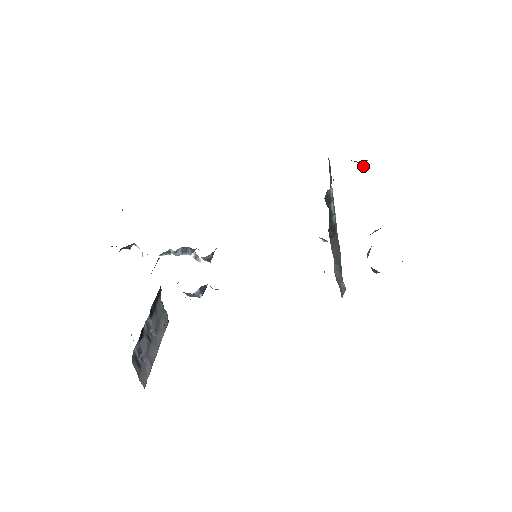
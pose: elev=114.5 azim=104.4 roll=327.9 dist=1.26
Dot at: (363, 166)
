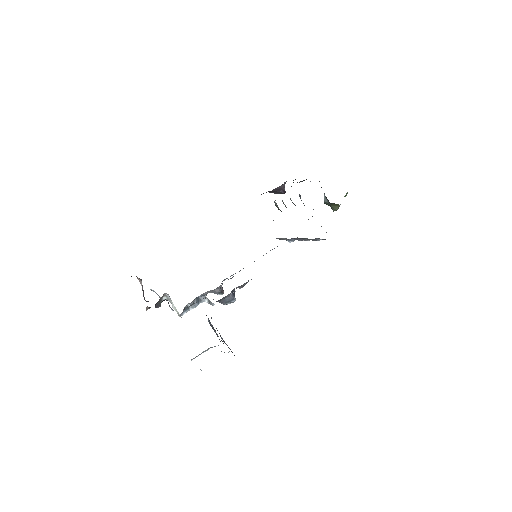
Dot at: (284, 192)
